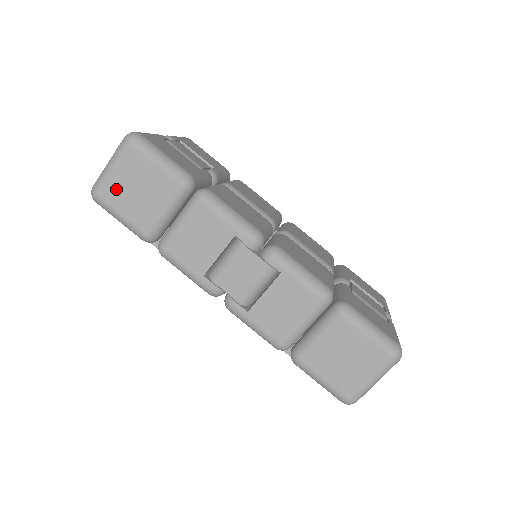
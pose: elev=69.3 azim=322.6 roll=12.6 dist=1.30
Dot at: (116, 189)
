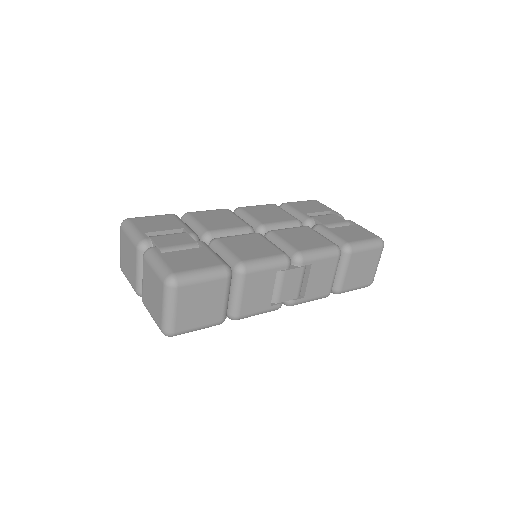
Dot at: (186, 318)
